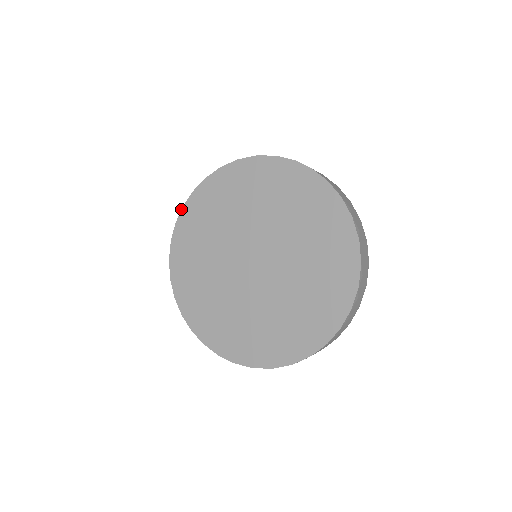
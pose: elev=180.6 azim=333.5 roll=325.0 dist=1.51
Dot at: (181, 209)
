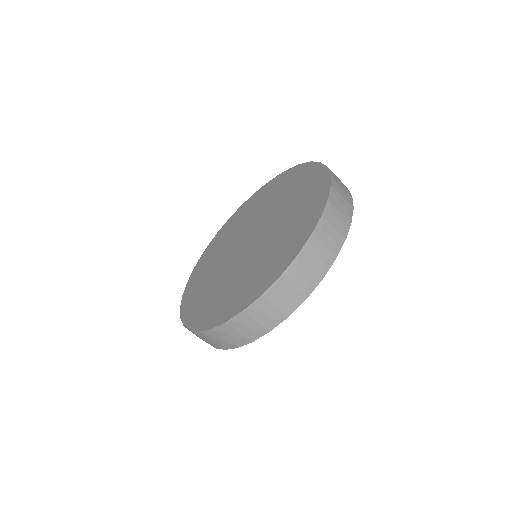
Dot at: occluded
